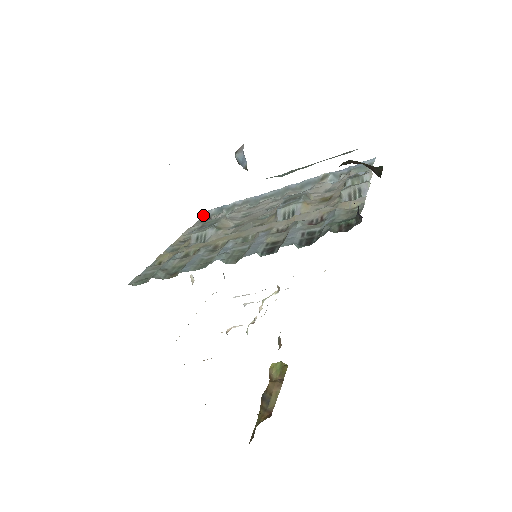
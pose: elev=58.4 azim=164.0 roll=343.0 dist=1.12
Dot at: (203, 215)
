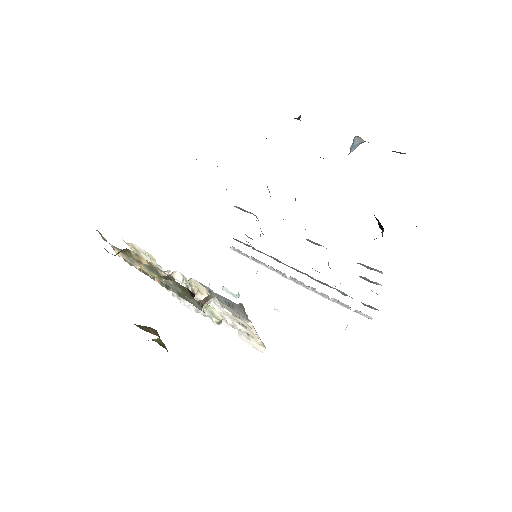
Dot at: (236, 239)
